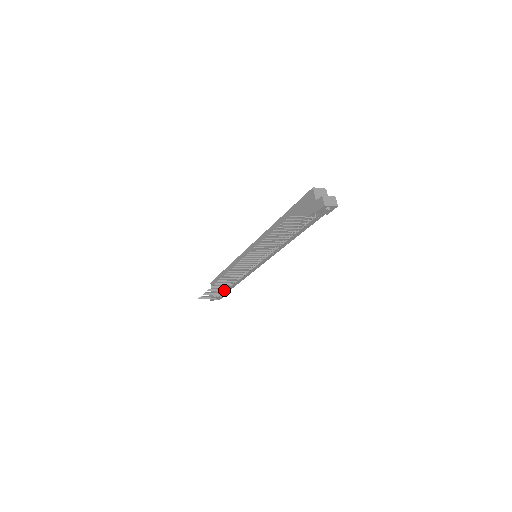
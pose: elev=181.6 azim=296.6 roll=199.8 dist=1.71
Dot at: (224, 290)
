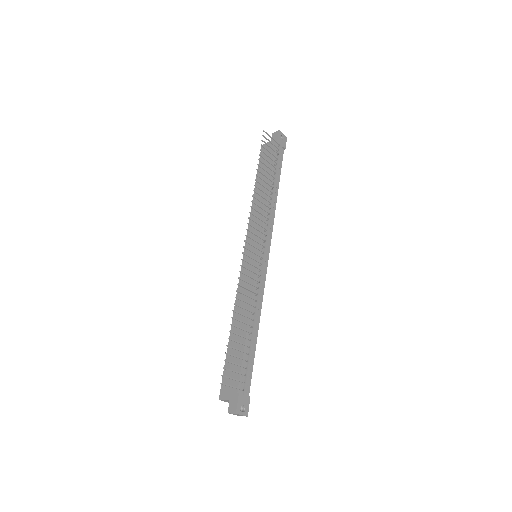
Dot at: (247, 345)
